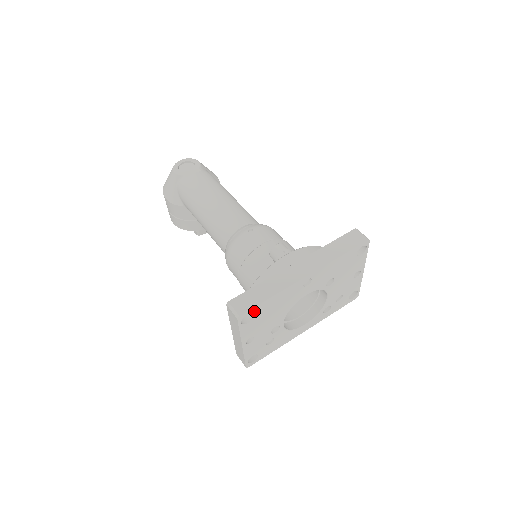
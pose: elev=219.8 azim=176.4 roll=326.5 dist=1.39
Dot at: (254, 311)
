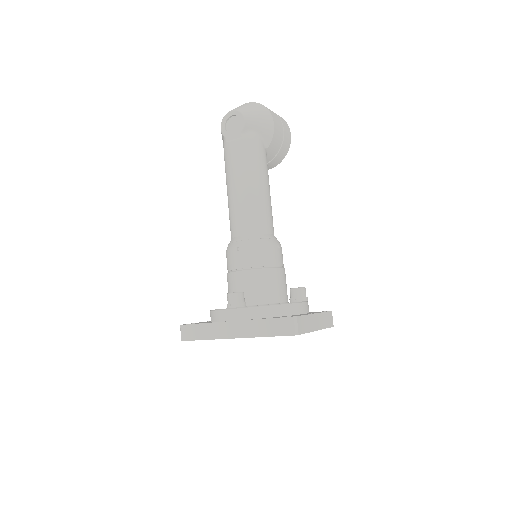
Dot at: occluded
